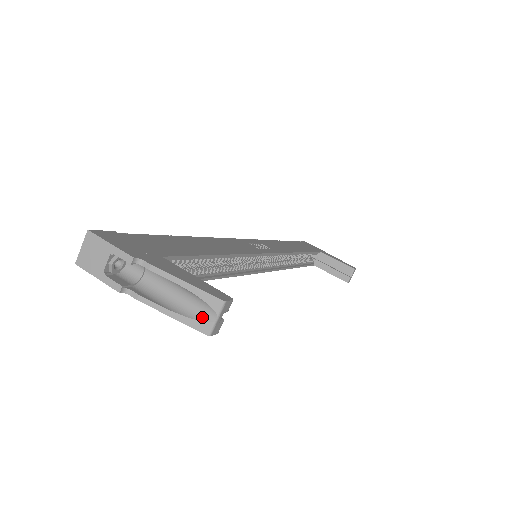
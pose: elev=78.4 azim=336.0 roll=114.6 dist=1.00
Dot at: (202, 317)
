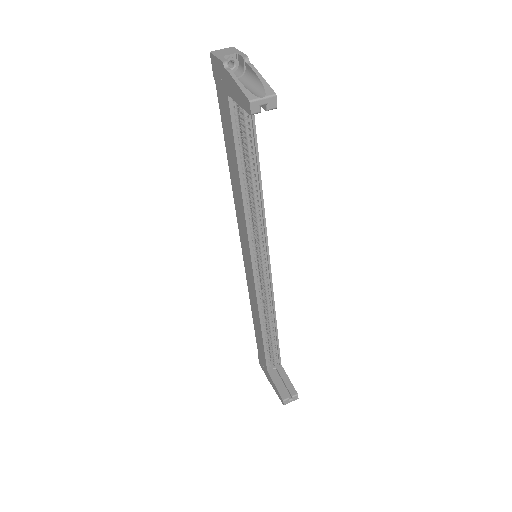
Dot at: (255, 94)
